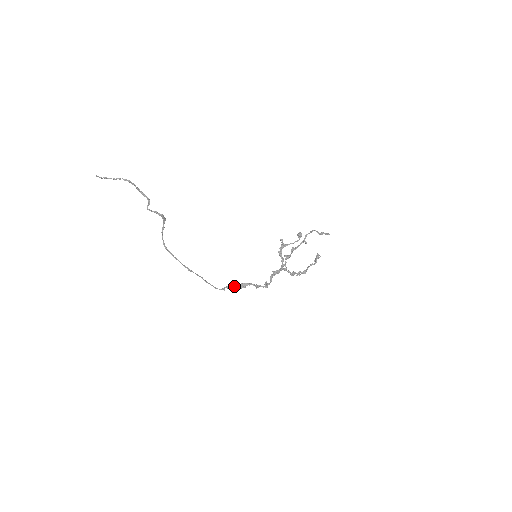
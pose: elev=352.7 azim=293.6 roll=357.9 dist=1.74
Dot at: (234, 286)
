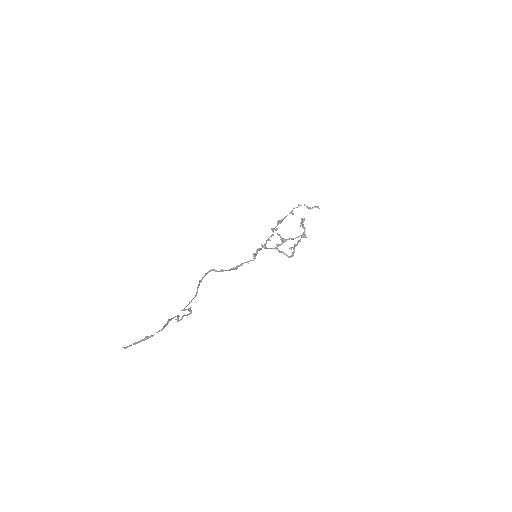
Dot at: occluded
